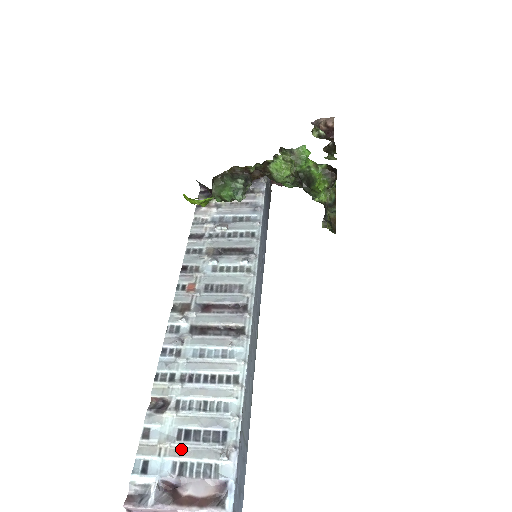
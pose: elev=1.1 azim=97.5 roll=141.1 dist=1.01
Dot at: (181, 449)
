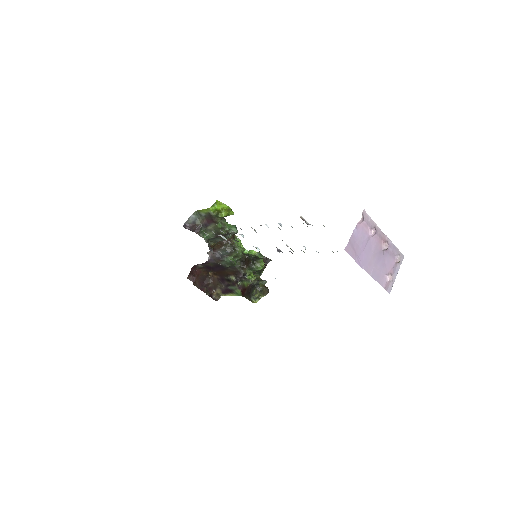
Dot at: occluded
